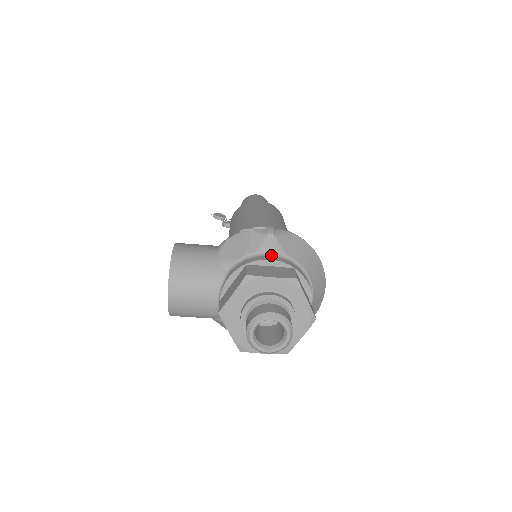
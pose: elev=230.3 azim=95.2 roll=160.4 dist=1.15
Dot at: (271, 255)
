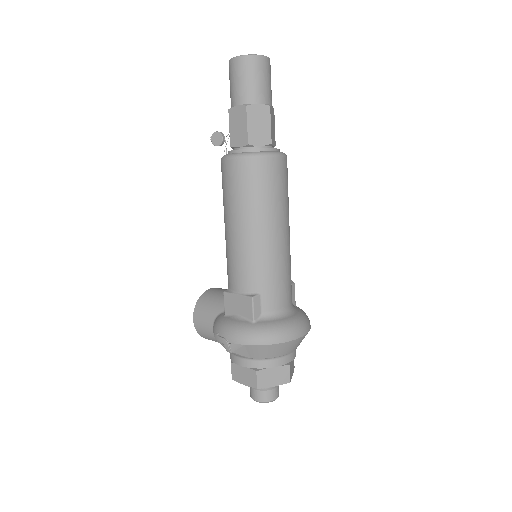
Dot at: (240, 358)
